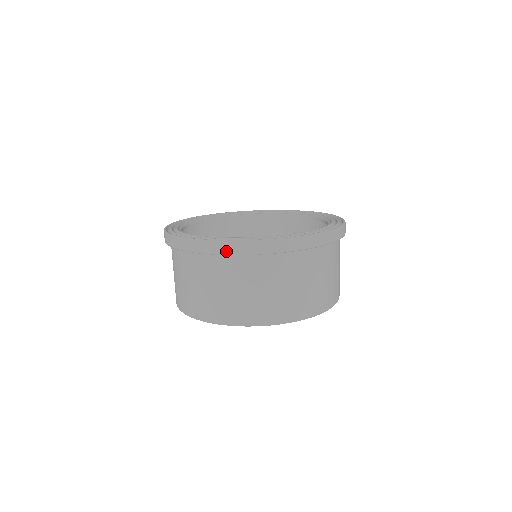
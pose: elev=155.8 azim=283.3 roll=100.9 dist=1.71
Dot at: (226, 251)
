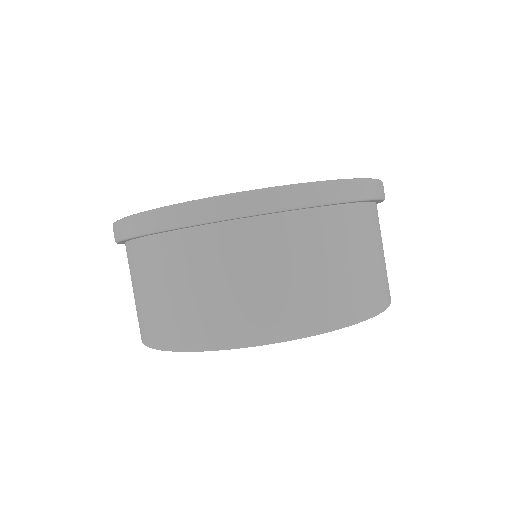
Dot at: (343, 196)
